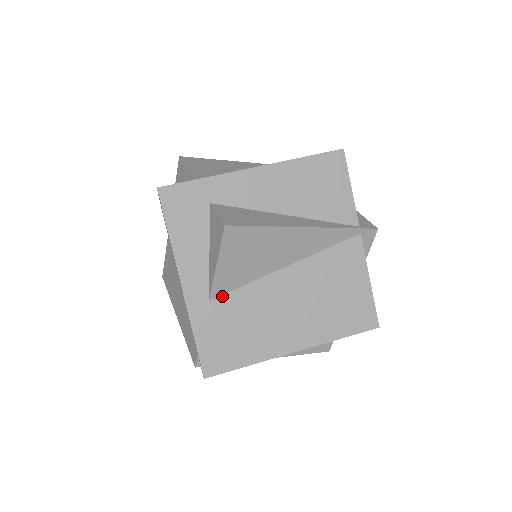
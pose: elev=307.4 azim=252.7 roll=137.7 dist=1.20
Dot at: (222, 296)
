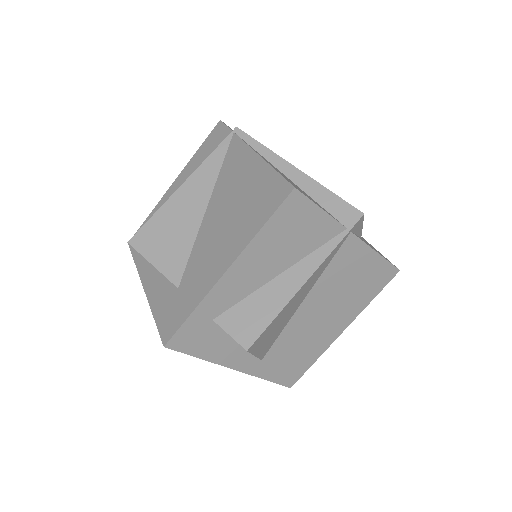
Dot at: (269, 351)
